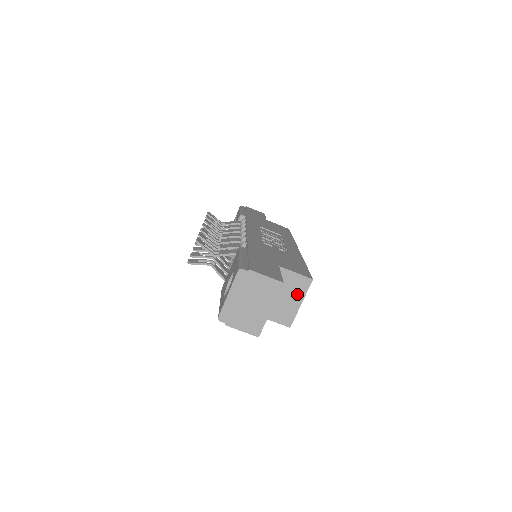
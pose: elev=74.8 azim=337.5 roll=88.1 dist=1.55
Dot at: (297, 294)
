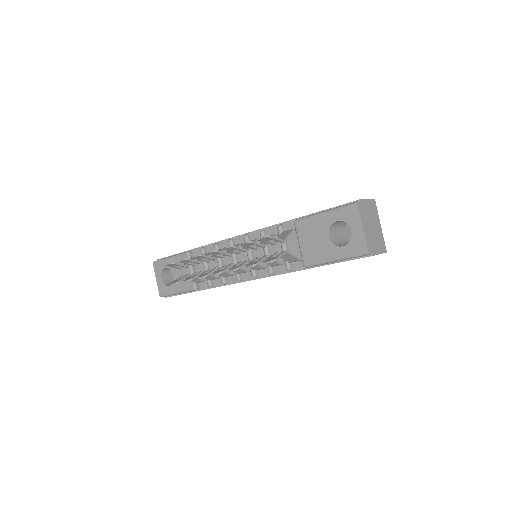
Dot at: occluded
